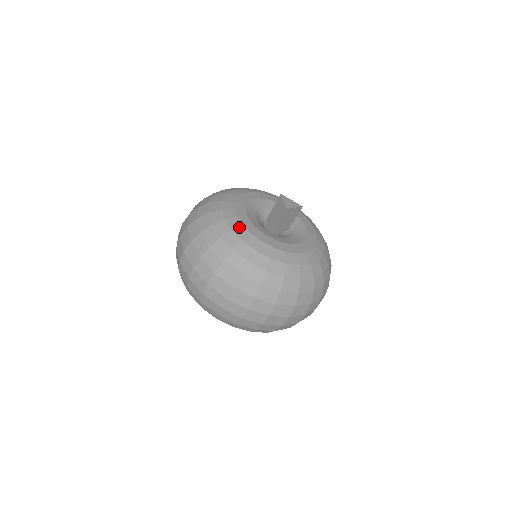
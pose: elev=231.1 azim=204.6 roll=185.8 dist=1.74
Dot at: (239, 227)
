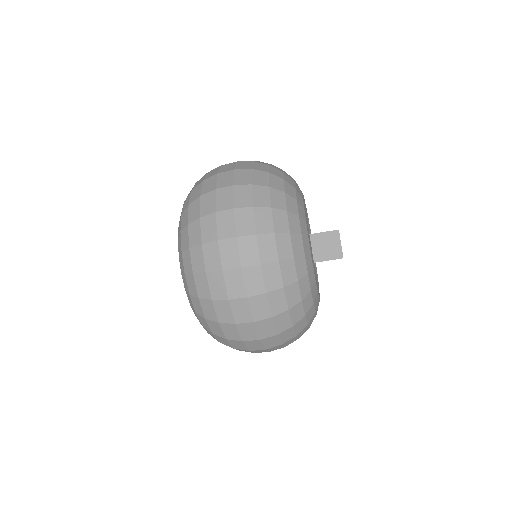
Dot at: (312, 269)
